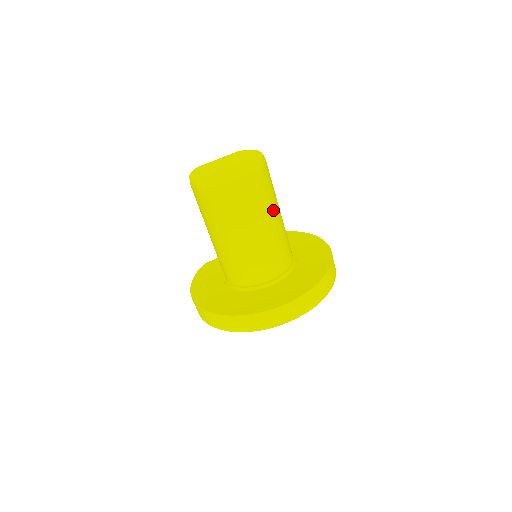
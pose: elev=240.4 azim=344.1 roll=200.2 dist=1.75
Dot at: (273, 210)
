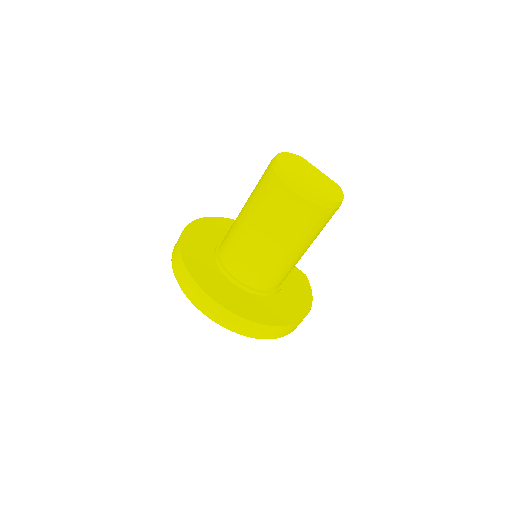
Dot at: (291, 242)
